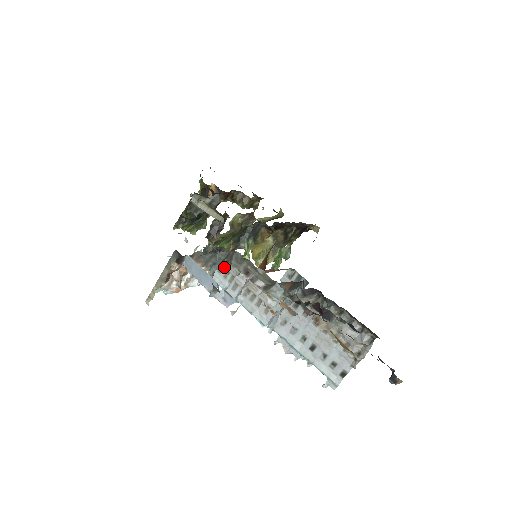
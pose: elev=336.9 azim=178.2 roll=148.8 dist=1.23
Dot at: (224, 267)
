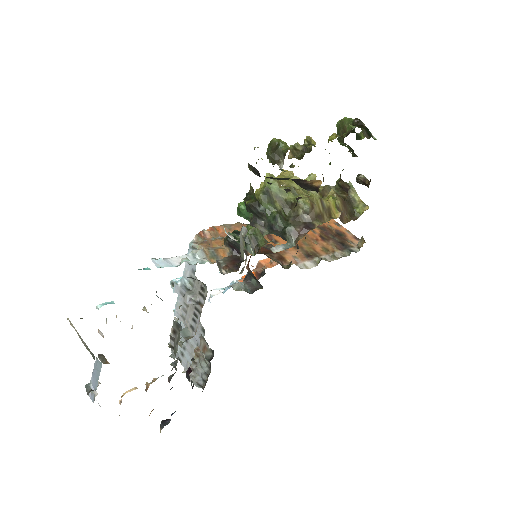
Dot at: (196, 277)
